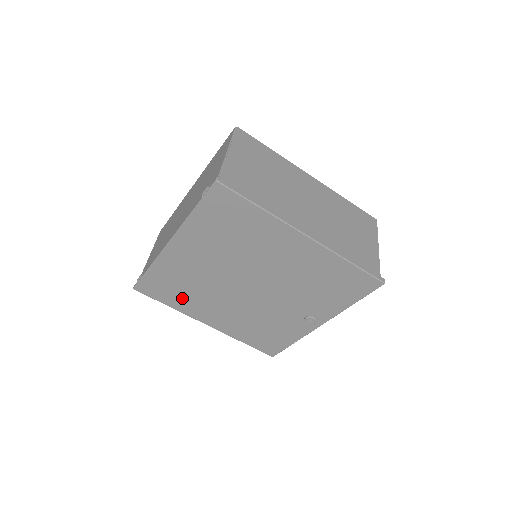
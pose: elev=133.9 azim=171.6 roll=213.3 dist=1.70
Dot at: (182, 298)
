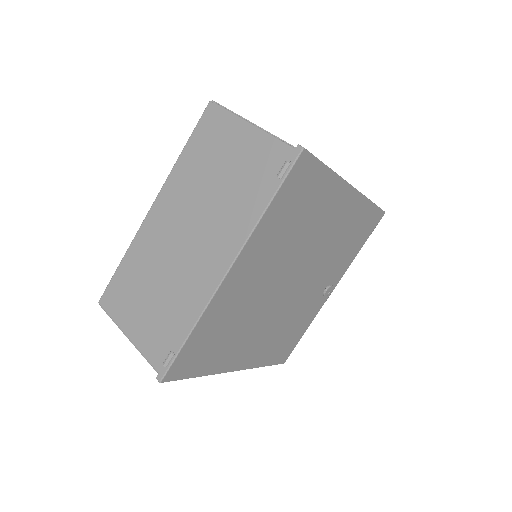
Dot at: (219, 351)
